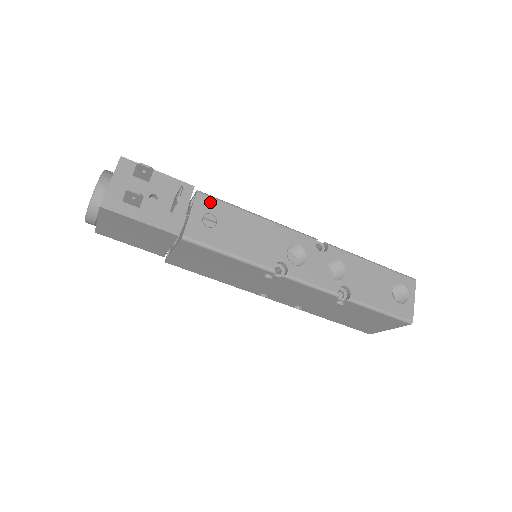
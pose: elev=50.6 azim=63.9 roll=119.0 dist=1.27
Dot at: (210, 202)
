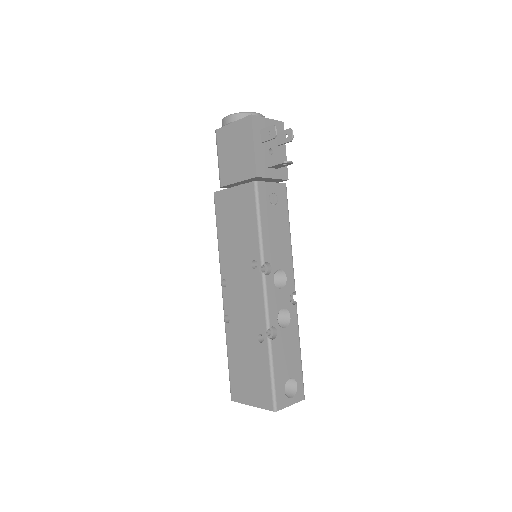
Dot at: (284, 195)
